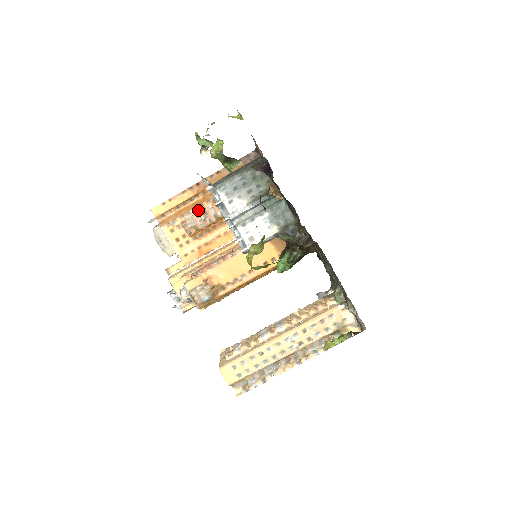
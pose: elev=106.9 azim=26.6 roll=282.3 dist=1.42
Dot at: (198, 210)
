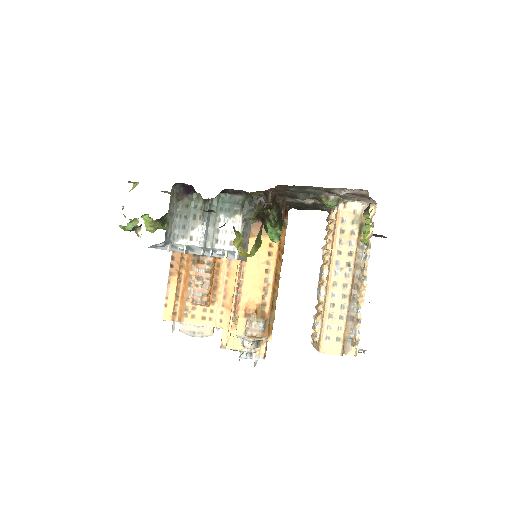
Dot at: (192, 282)
